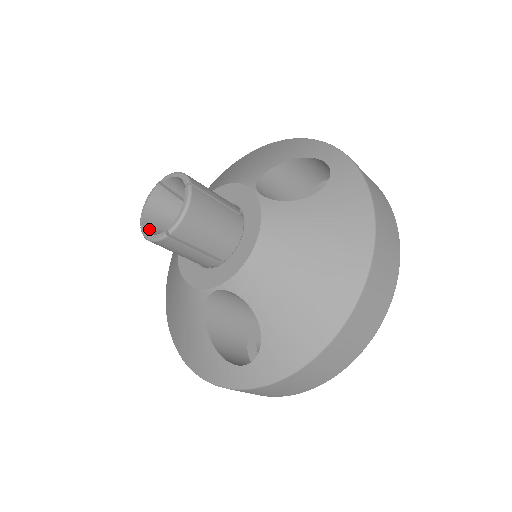
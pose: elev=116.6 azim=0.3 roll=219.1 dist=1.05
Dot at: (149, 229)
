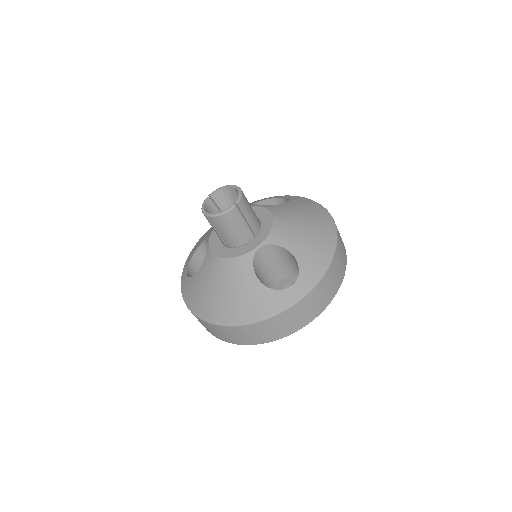
Dot at: (213, 215)
